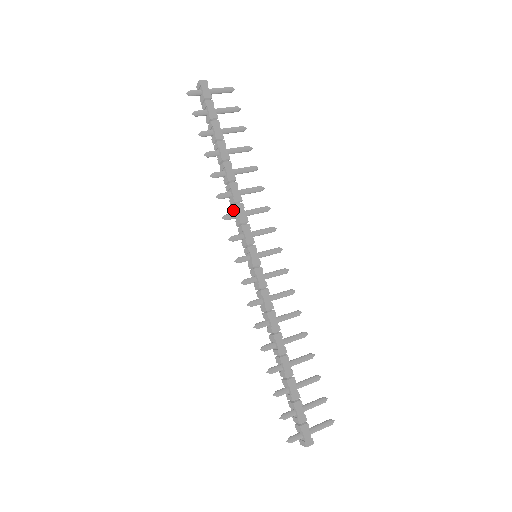
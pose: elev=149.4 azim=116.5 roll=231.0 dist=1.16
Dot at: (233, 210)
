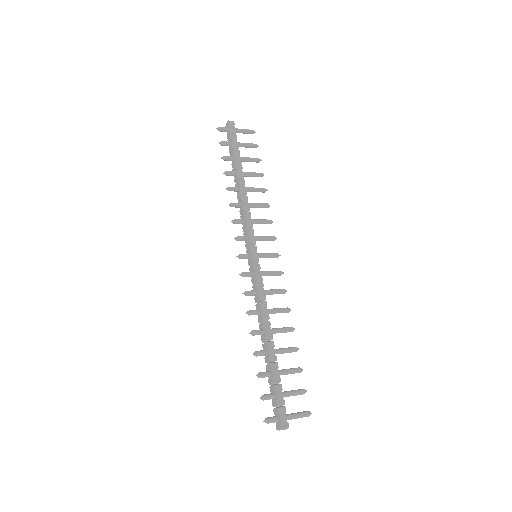
Dot at: (241, 218)
